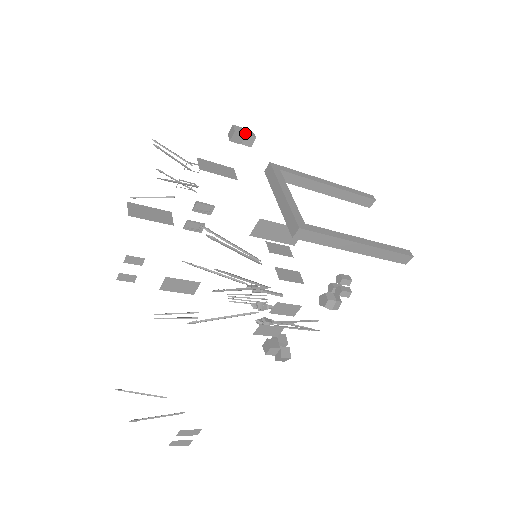
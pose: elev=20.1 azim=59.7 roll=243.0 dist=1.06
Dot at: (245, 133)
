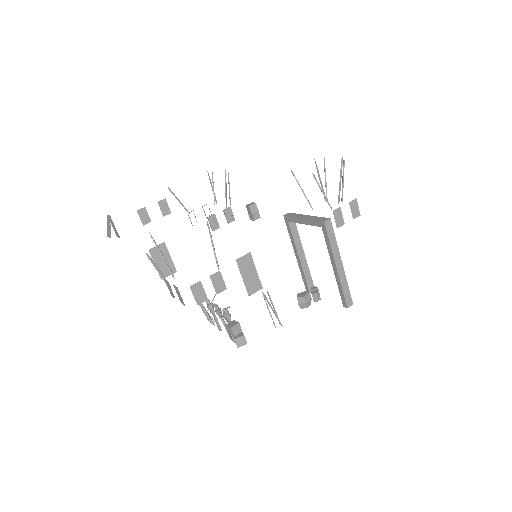
Dot at: (258, 210)
